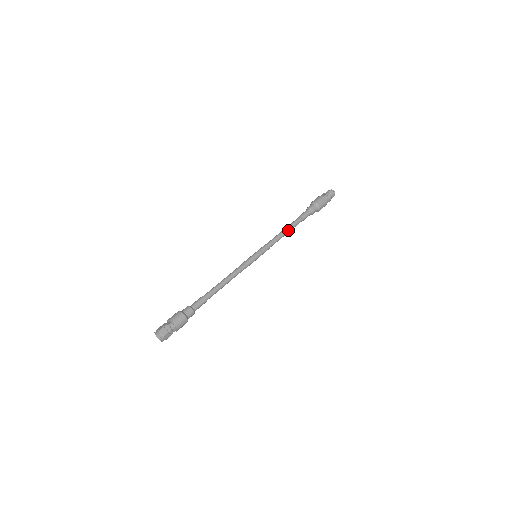
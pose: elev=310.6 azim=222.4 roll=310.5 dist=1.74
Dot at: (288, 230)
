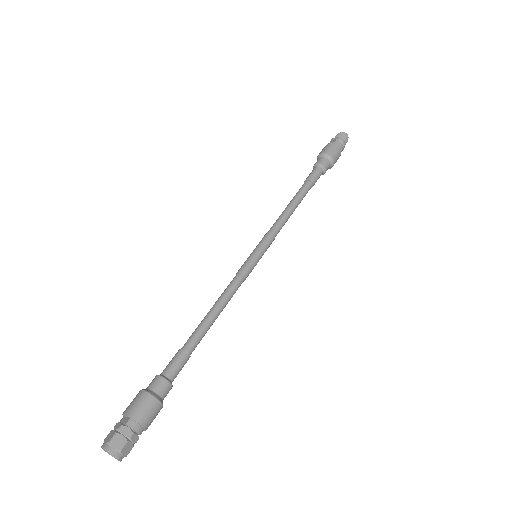
Dot at: (296, 203)
